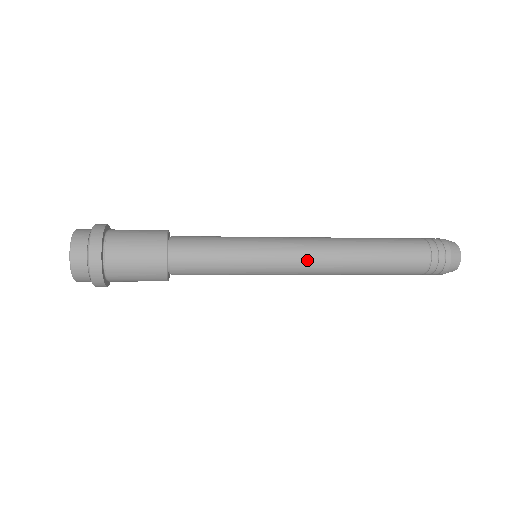
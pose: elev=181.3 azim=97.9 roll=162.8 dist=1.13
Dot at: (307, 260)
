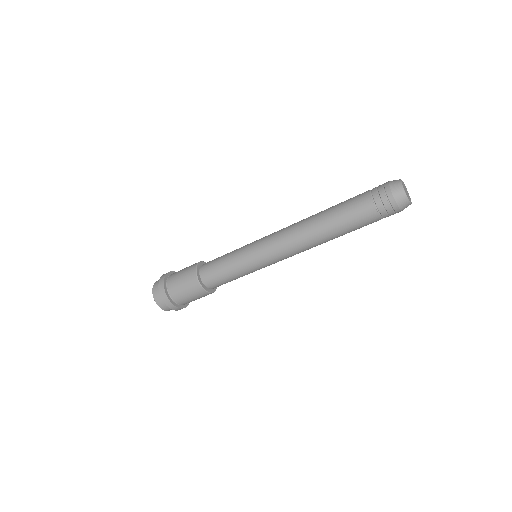
Dot at: (281, 245)
